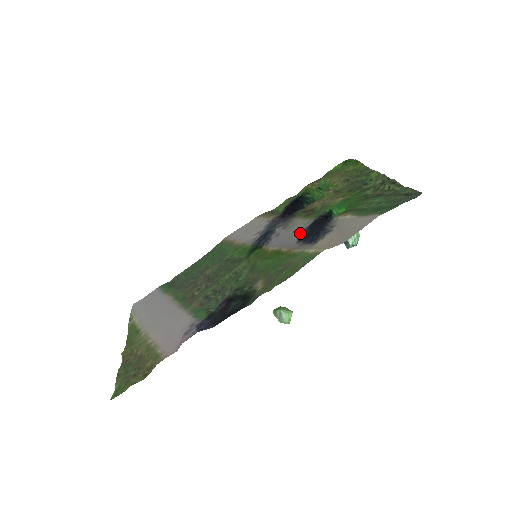
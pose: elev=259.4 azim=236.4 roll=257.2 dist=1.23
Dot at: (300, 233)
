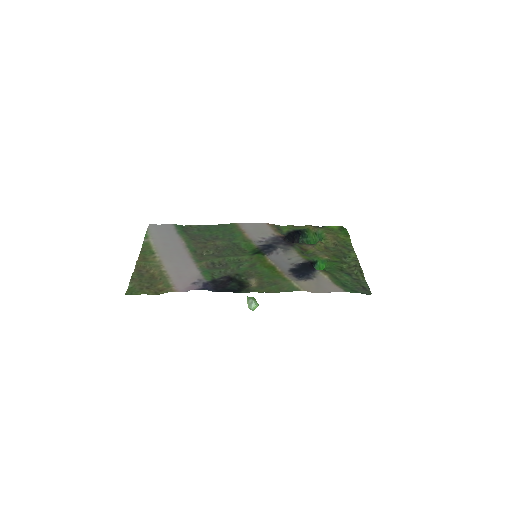
Dot at: (293, 264)
